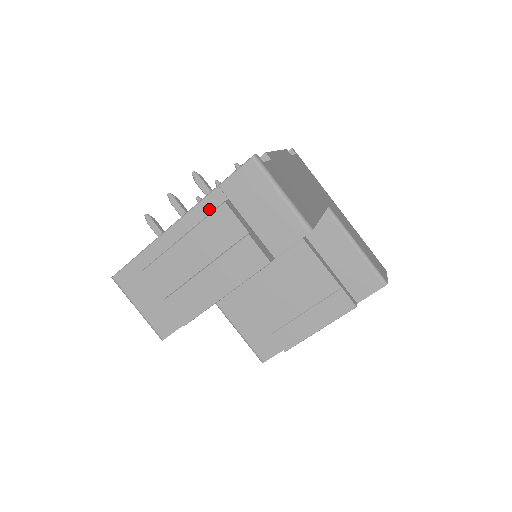
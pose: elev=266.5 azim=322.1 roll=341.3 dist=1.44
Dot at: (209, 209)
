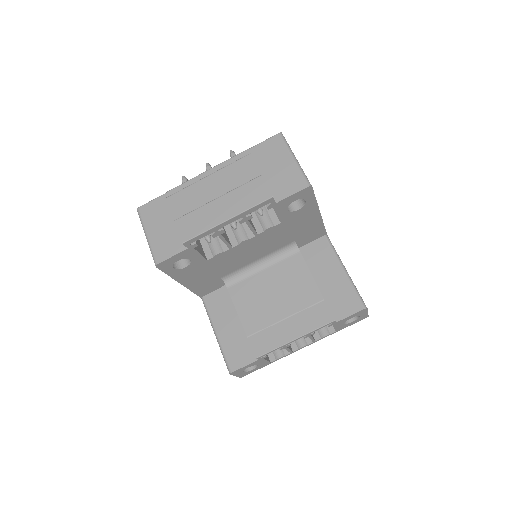
Dot at: occluded
